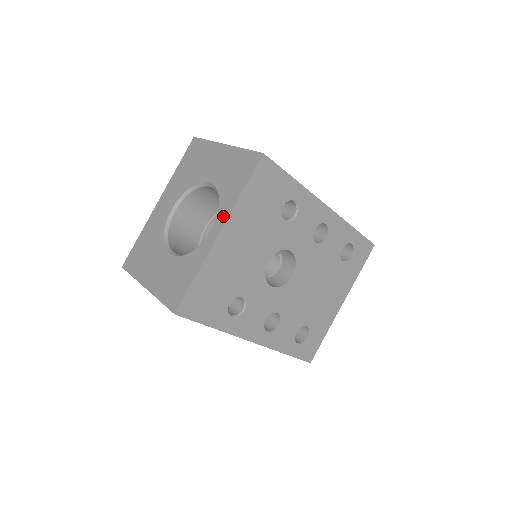
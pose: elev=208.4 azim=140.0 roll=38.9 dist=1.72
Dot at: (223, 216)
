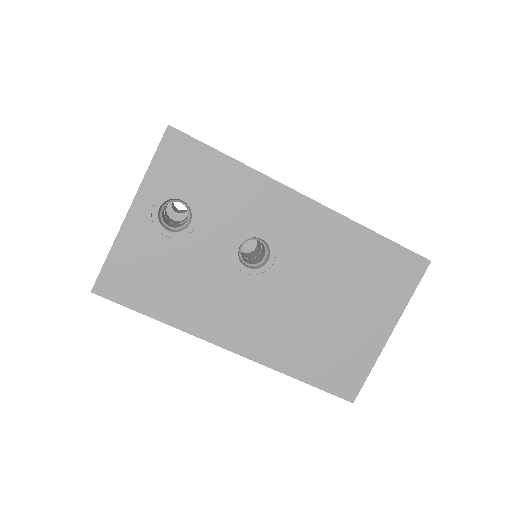
Dot at: occluded
